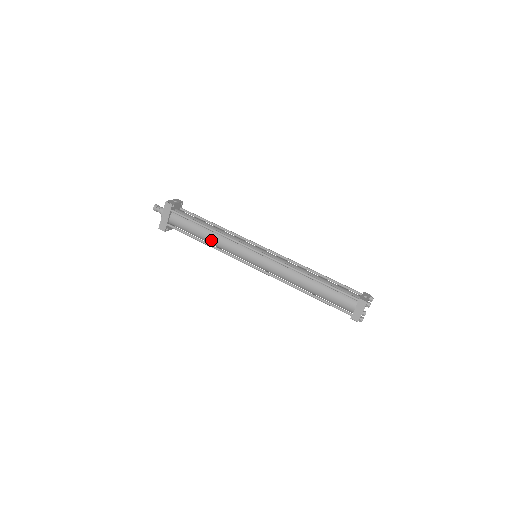
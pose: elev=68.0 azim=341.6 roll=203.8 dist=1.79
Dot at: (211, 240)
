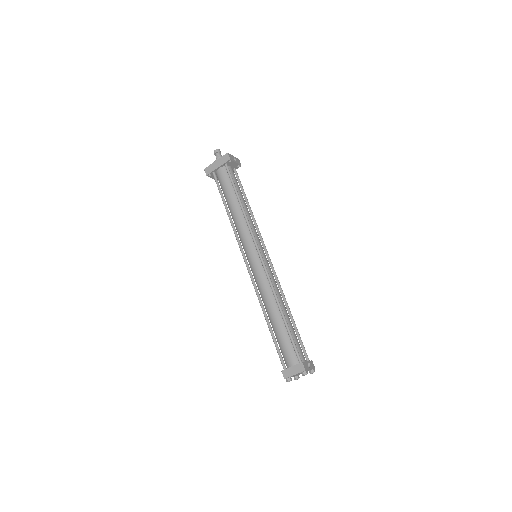
Dot at: (234, 213)
